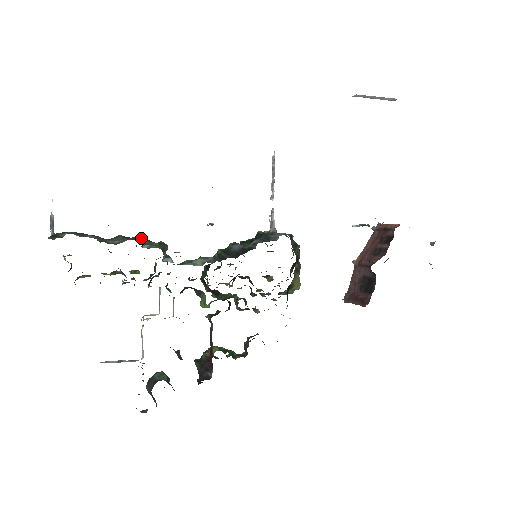
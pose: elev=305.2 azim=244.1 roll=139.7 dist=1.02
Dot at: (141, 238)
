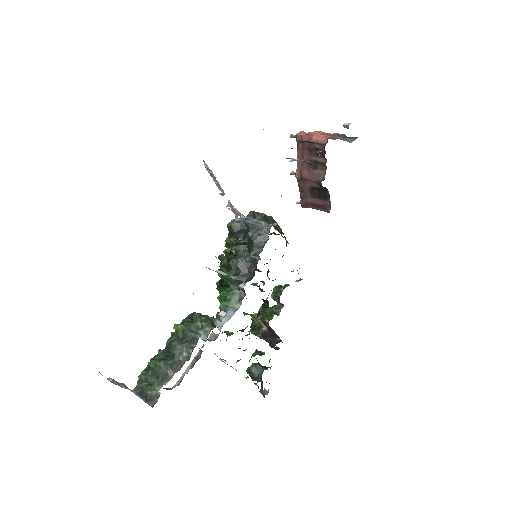
Dot at: (182, 327)
